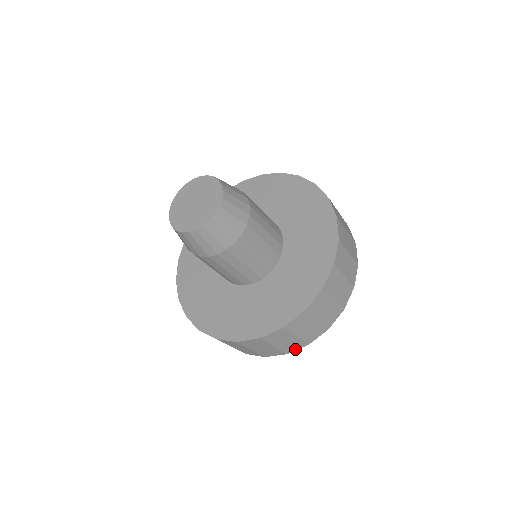
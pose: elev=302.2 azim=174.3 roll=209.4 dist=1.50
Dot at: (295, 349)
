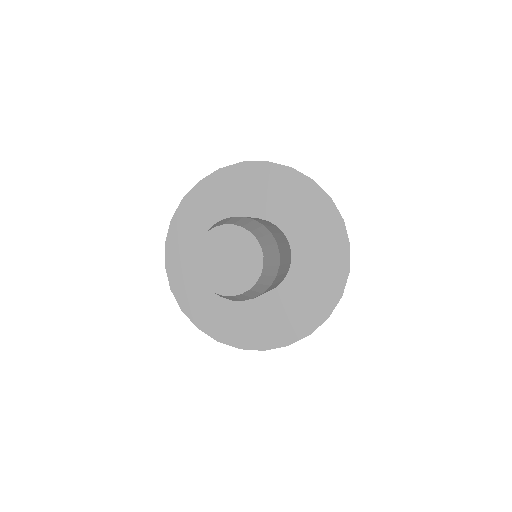
Dot at: occluded
